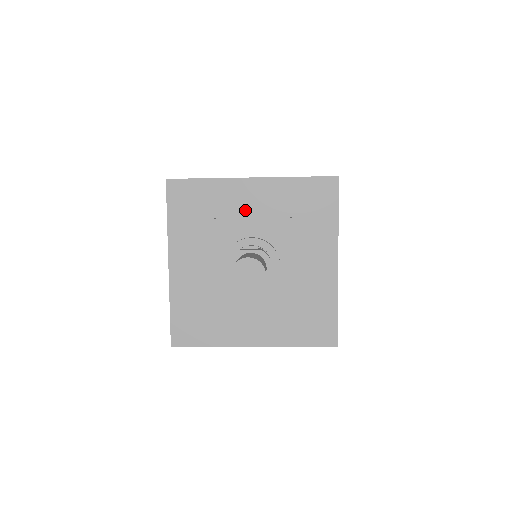
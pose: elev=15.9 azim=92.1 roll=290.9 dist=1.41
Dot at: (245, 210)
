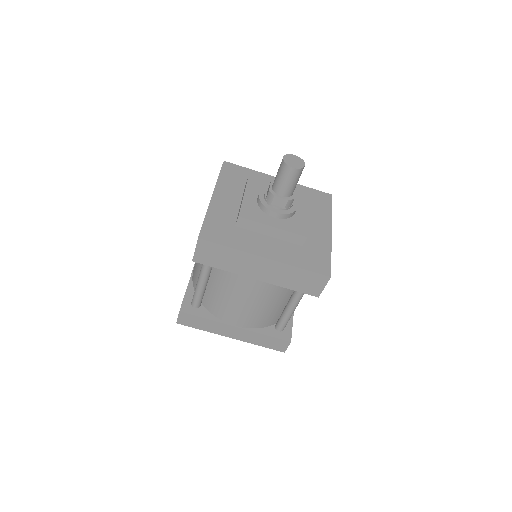
Dot at: occluded
